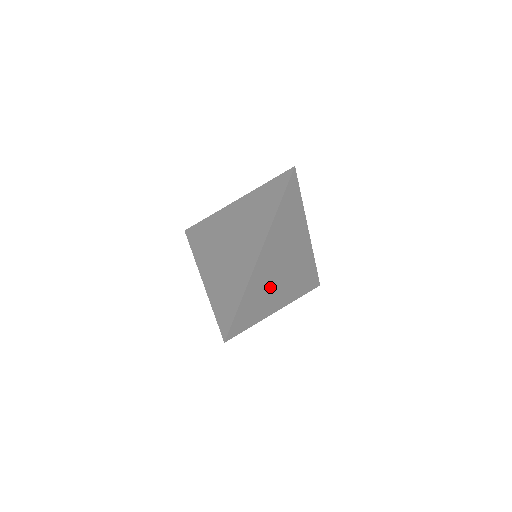
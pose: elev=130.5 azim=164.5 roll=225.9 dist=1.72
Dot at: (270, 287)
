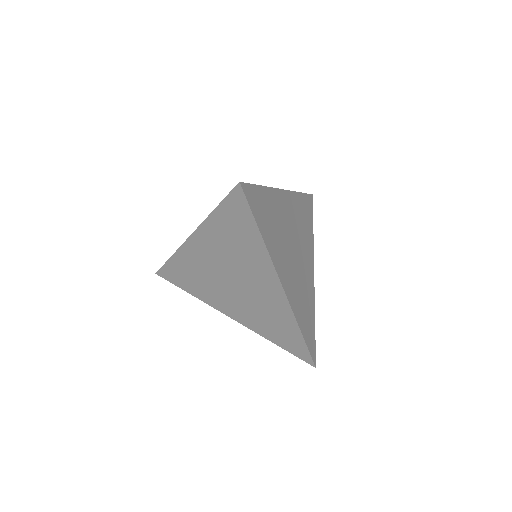
Dot at: (301, 280)
